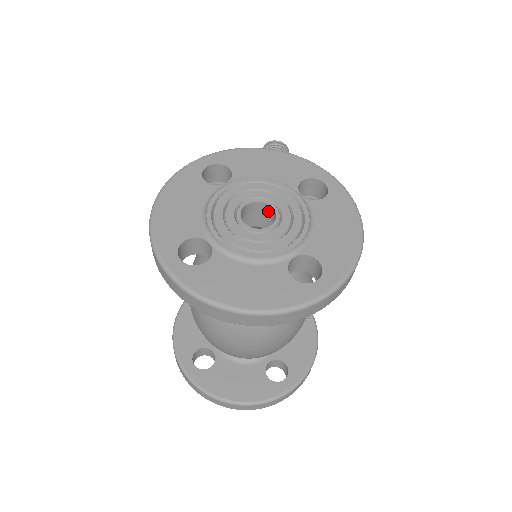
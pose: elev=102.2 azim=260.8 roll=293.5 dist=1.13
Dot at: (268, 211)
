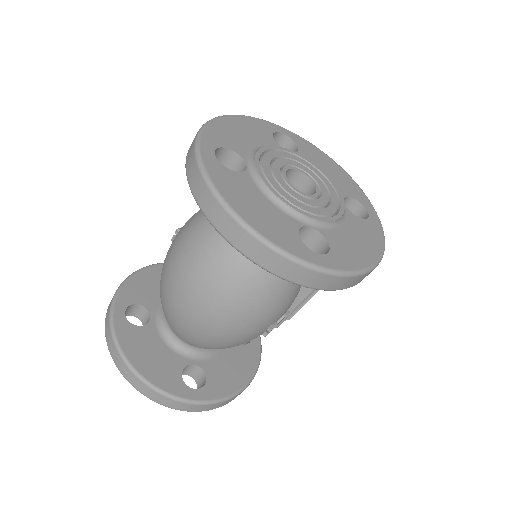
Dot at: (309, 191)
